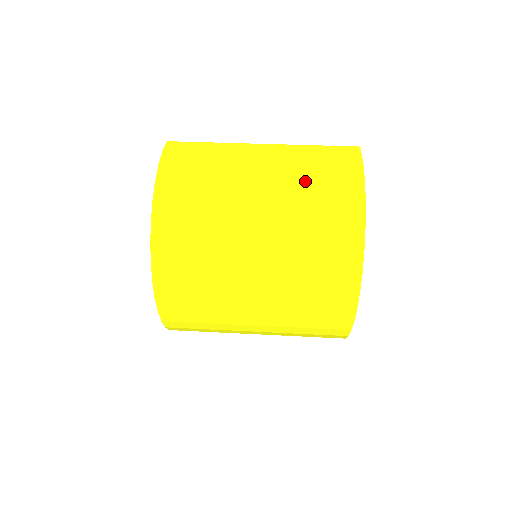
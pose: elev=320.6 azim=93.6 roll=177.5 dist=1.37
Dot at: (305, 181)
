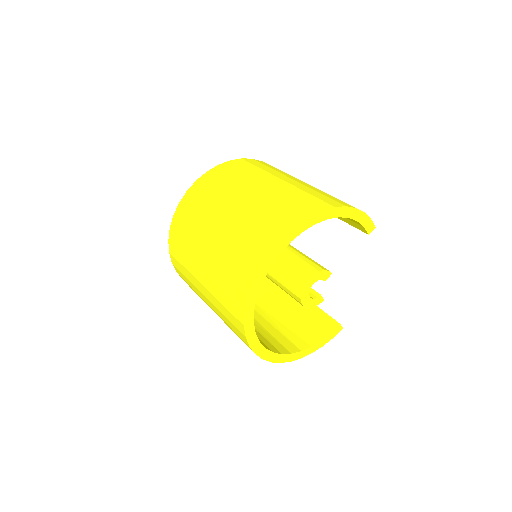
Dot at: occluded
